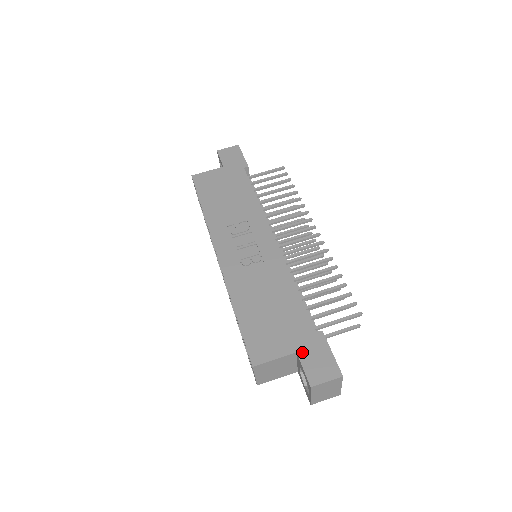
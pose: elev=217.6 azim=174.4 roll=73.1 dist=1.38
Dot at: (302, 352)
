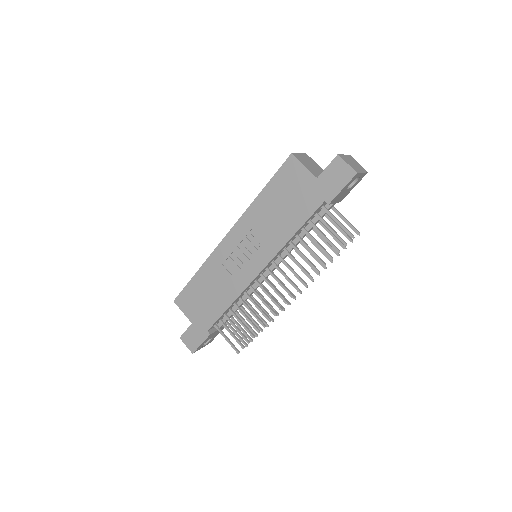
Dot at: (193, 327)
